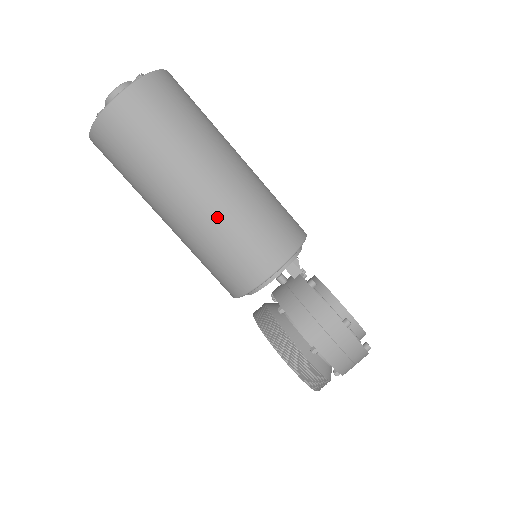
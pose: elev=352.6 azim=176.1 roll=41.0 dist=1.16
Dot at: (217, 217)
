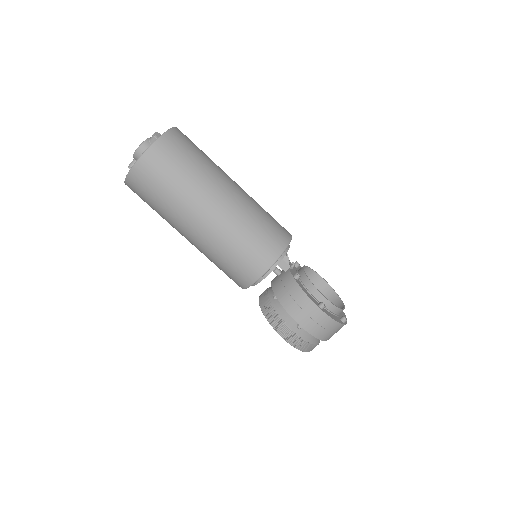
Dot at: (218, 238)
